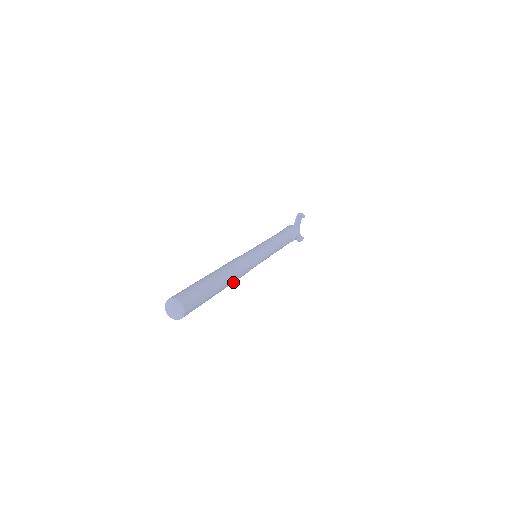
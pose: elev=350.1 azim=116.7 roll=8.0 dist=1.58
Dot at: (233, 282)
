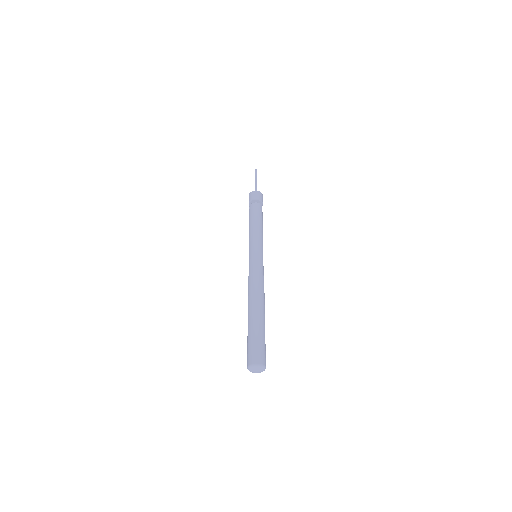
Dot at: occluded
